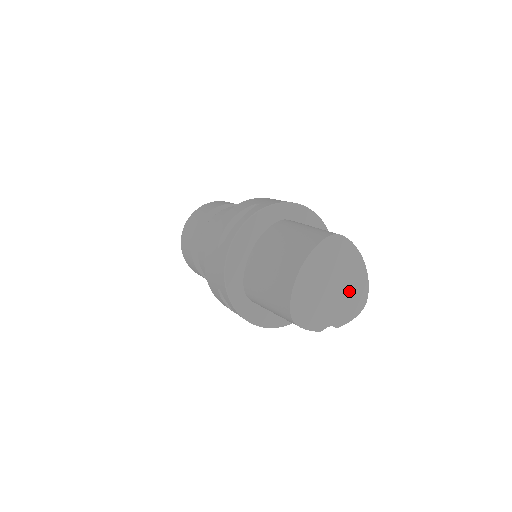
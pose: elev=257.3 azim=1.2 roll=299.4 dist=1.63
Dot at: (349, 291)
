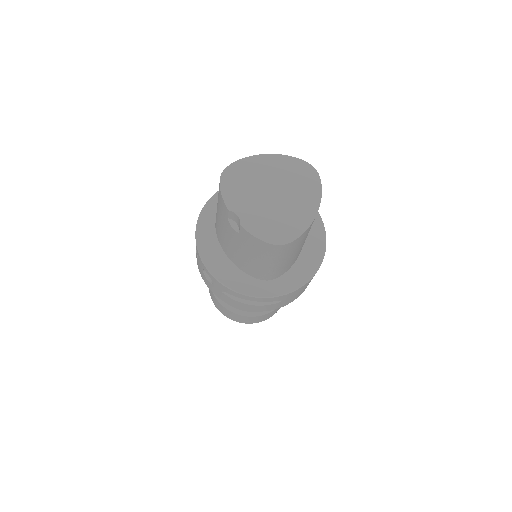
Dot at: (282, 216)
